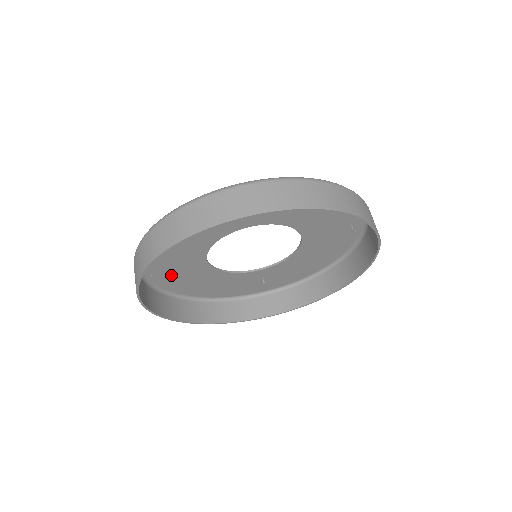
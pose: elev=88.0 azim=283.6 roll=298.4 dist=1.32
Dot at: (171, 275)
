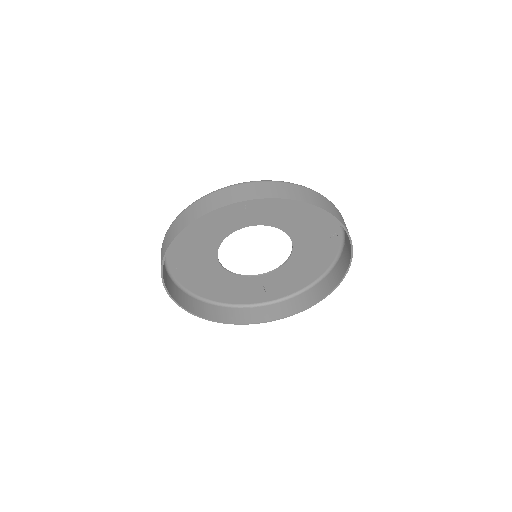
Dot at: (189, 271)
